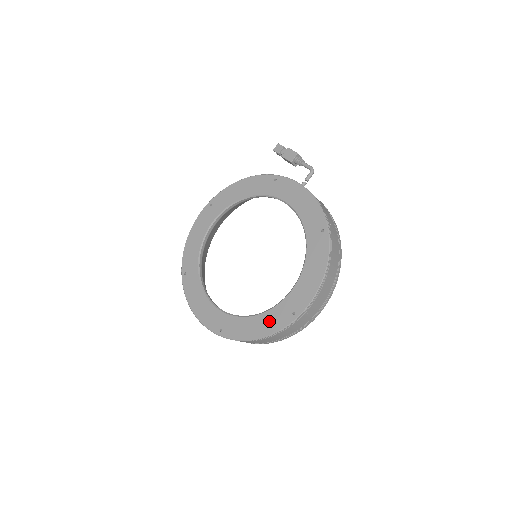
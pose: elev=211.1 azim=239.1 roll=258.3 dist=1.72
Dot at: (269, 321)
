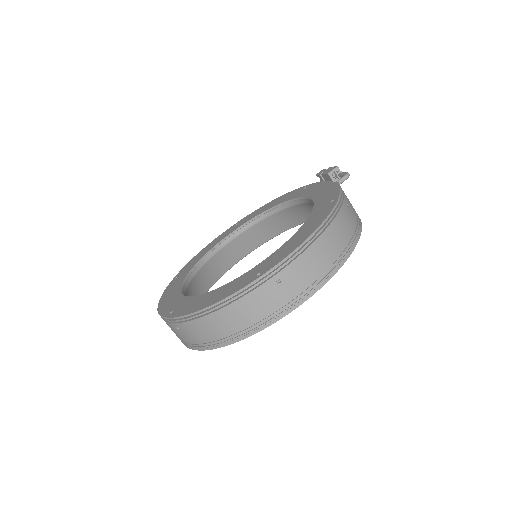
Dot at: (226, 289)
